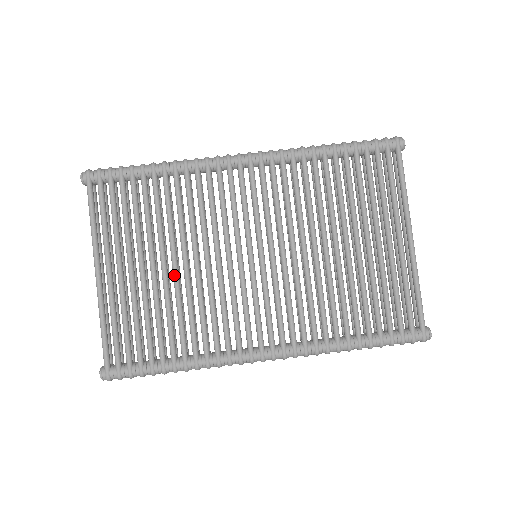
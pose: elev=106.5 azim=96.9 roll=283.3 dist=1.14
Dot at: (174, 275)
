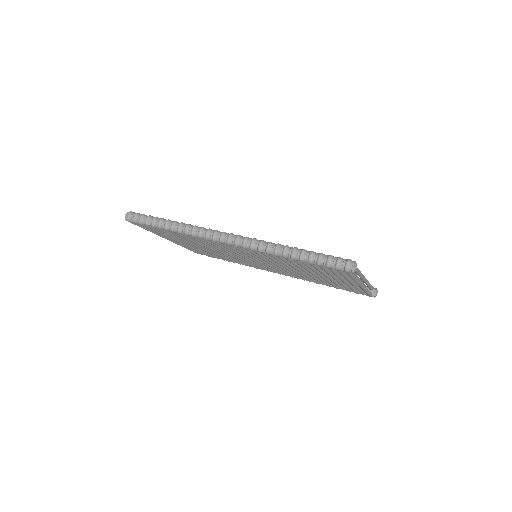
Dot at: occluded
